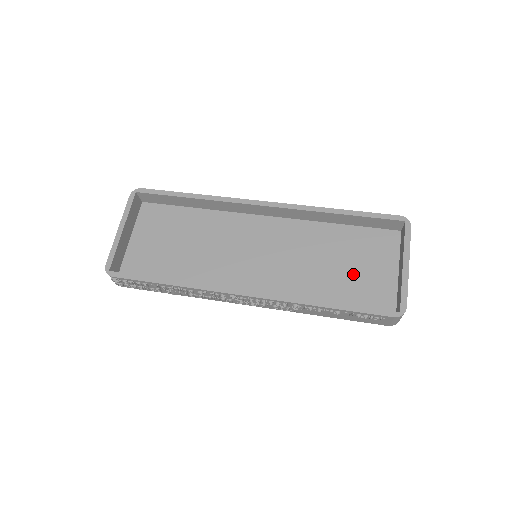
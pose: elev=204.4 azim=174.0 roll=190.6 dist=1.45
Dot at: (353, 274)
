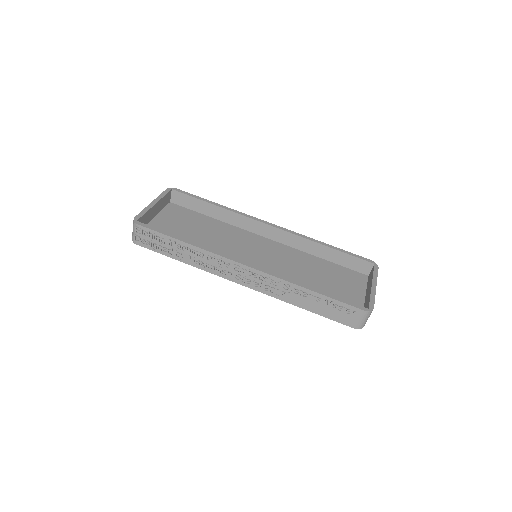
Dot at: (331, 288)
